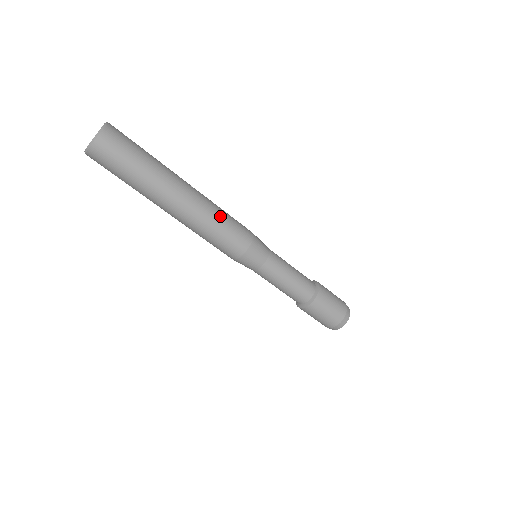
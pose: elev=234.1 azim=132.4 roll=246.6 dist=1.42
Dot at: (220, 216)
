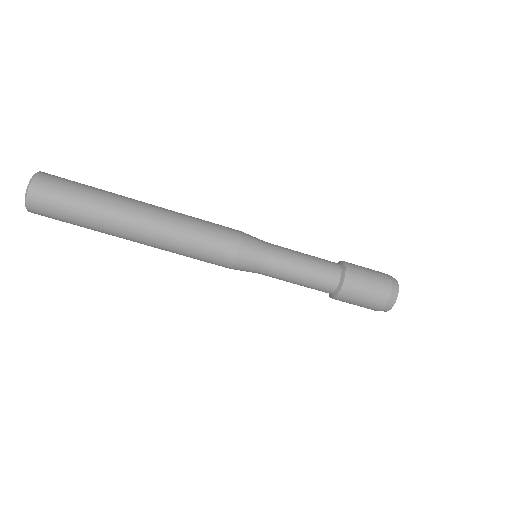
Dot at: (190, 234)
